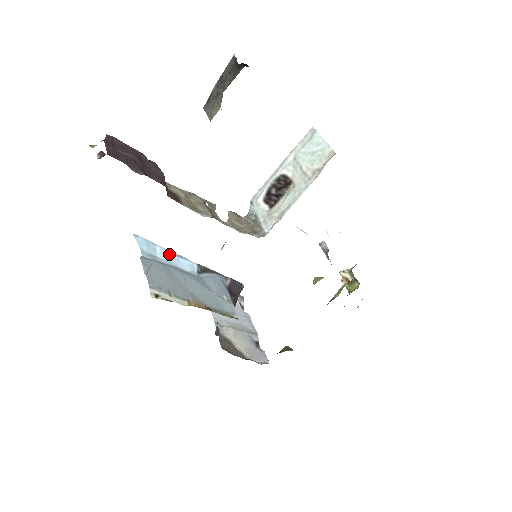
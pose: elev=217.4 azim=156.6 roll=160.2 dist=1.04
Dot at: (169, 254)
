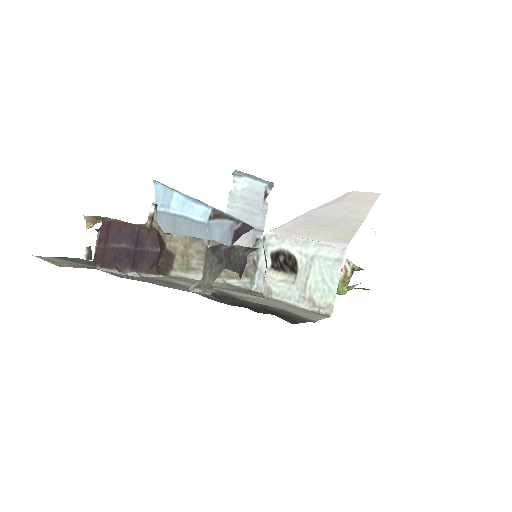
Dot at: (185, 200)
